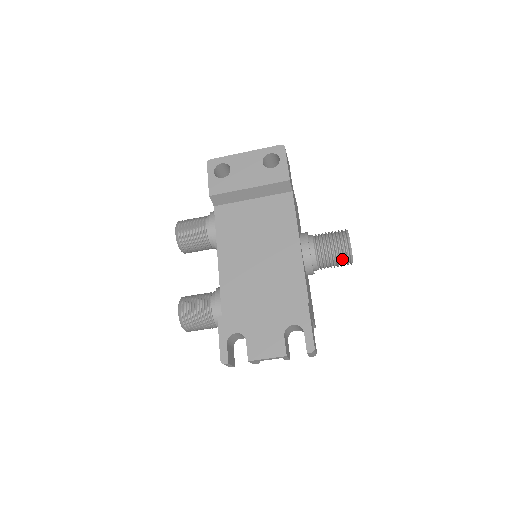
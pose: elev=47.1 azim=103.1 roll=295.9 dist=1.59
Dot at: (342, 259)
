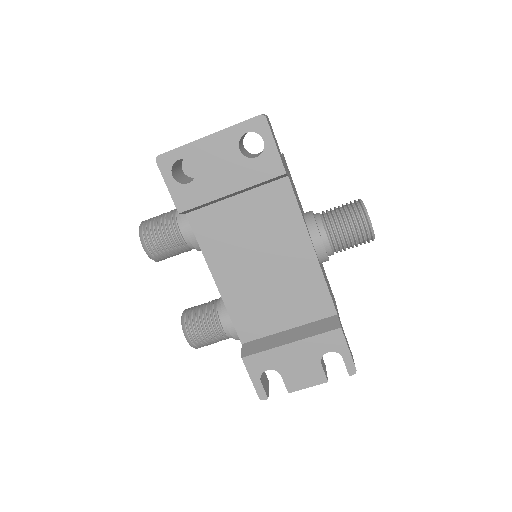
Dot at: (362, 242)
